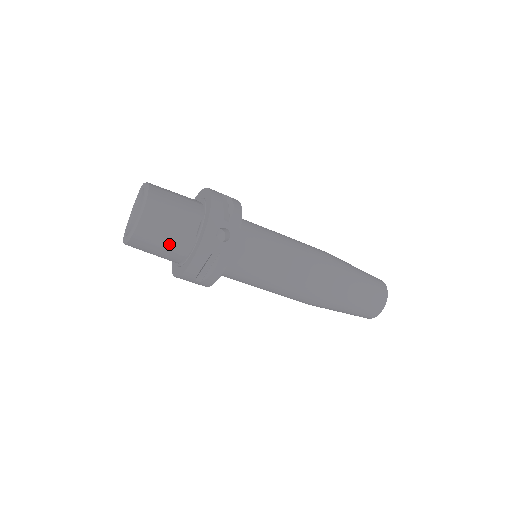
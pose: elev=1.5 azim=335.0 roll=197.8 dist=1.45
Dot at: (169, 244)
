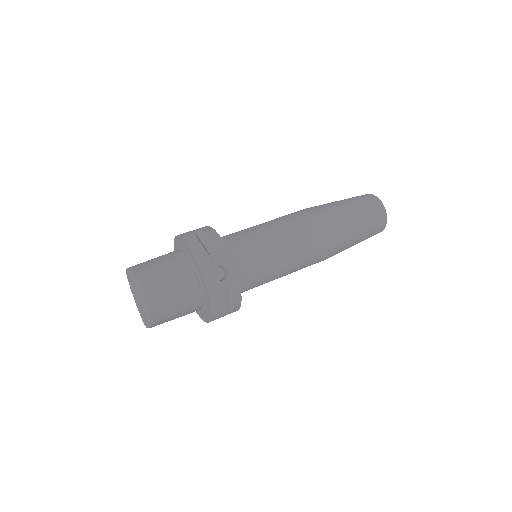
Dot at: (183, 308)
